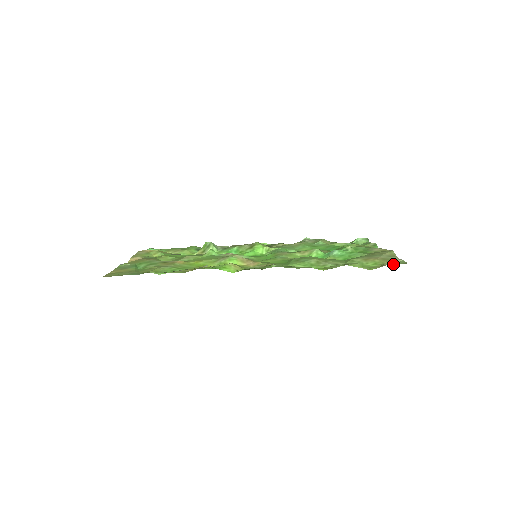
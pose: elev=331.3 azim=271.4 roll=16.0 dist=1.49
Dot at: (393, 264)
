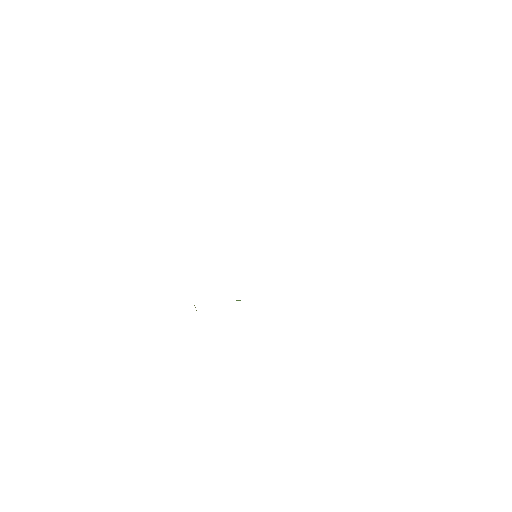
Dot at: occluded
